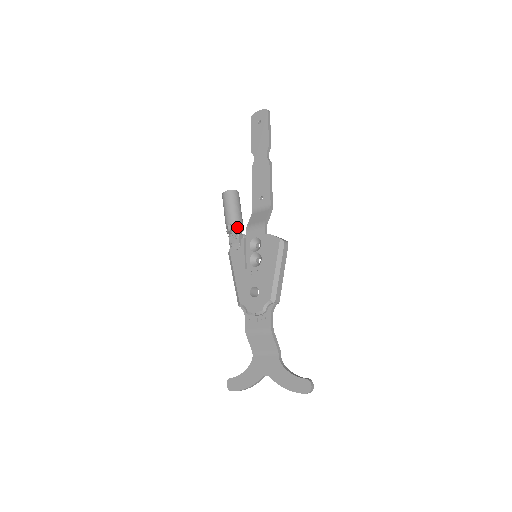
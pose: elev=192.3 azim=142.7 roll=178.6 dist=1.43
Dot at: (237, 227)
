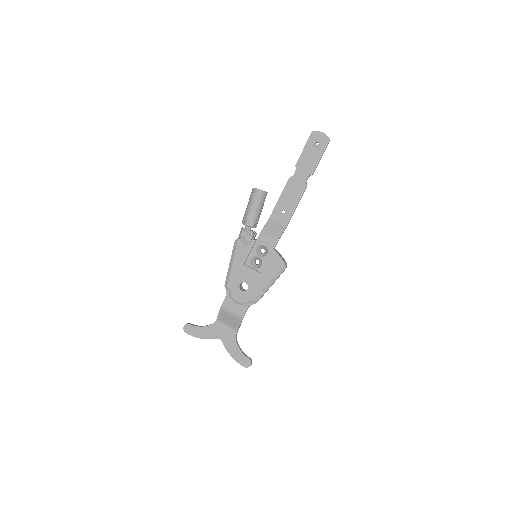
Dot at: (254, 226)
